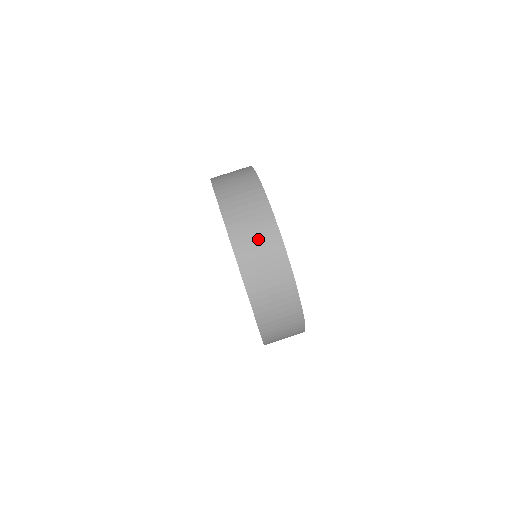
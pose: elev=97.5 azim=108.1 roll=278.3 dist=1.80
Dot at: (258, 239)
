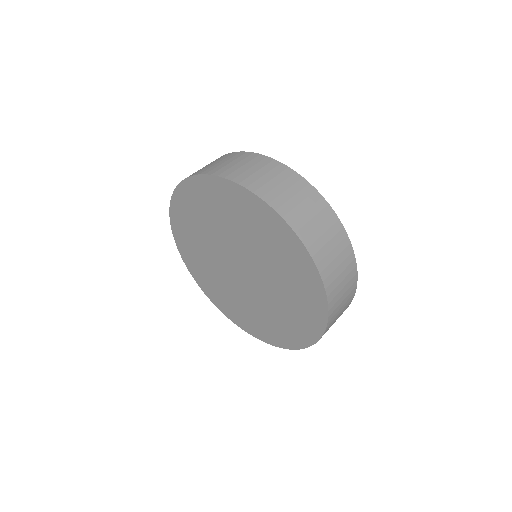
Dot at: (265, 173)
